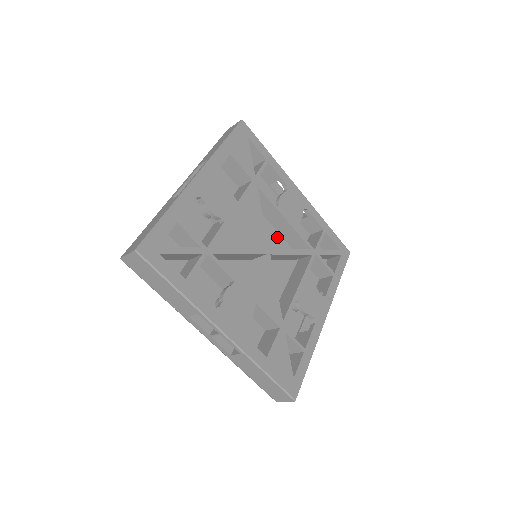
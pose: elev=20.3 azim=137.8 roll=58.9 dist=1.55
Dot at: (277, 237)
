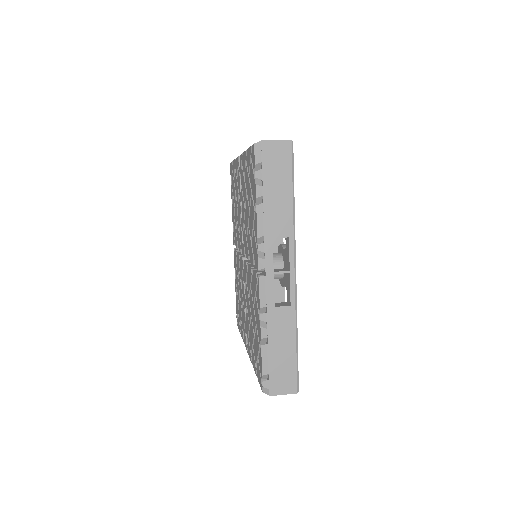
Dot at: occluded
